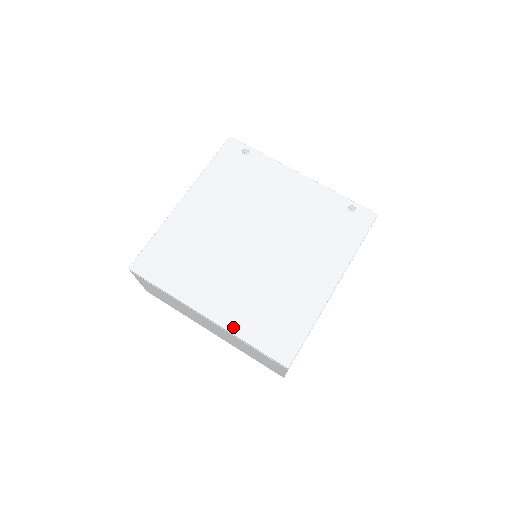
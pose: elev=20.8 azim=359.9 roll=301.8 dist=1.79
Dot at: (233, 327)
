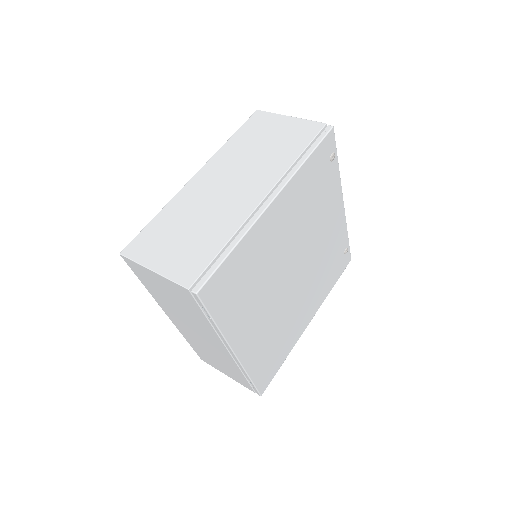
Dot at: (248, 364)
